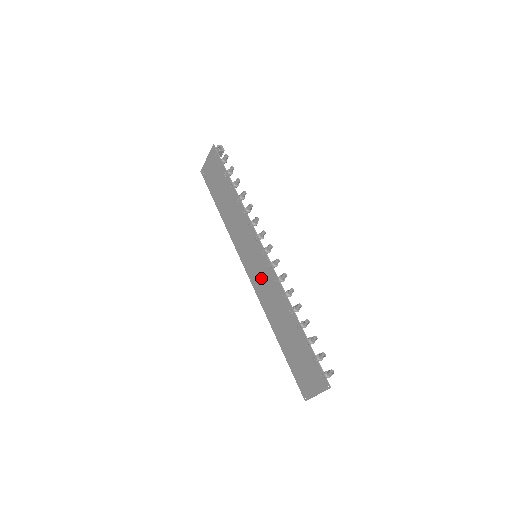
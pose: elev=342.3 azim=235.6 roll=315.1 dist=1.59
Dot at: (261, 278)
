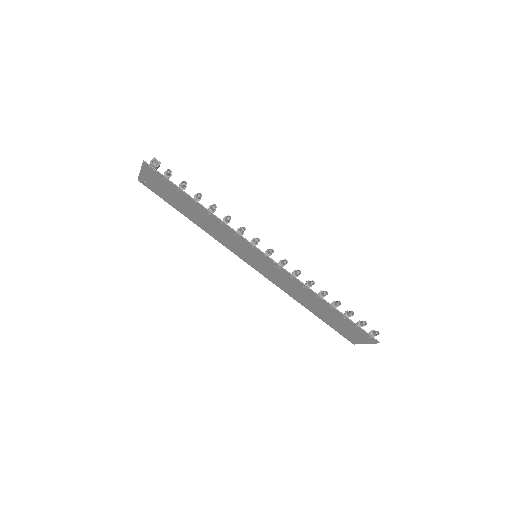
Dot at: (271, 272)
